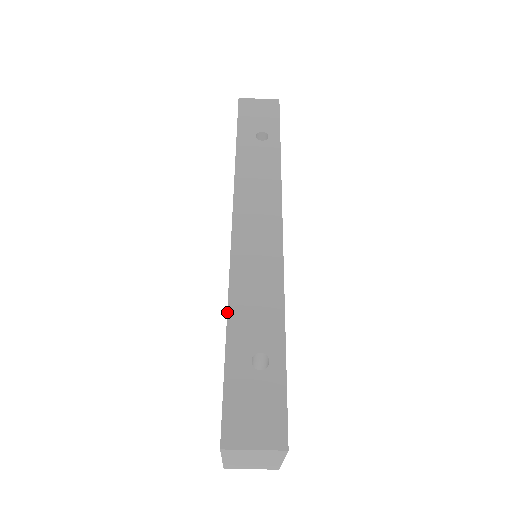
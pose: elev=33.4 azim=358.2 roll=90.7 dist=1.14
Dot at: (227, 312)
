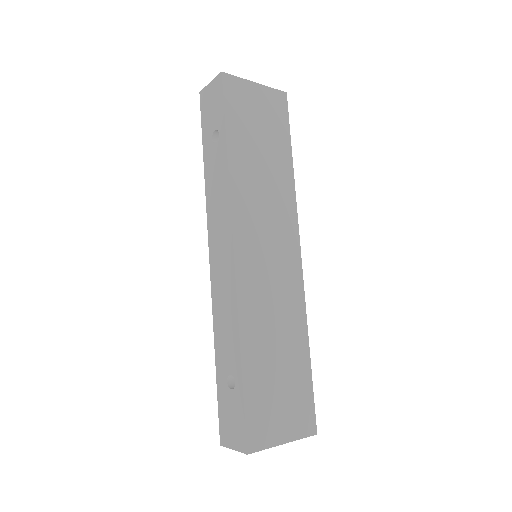
Dot at: (214, 340)
